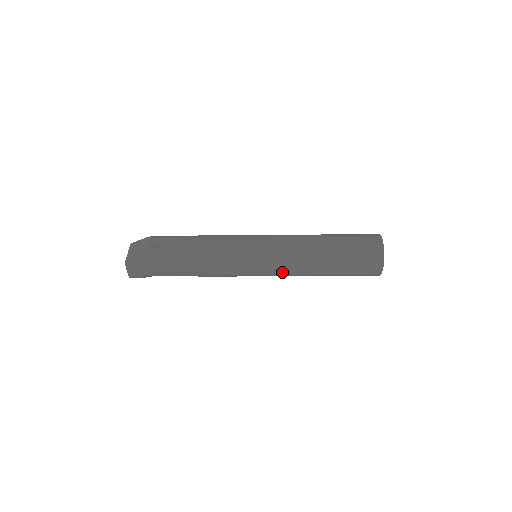
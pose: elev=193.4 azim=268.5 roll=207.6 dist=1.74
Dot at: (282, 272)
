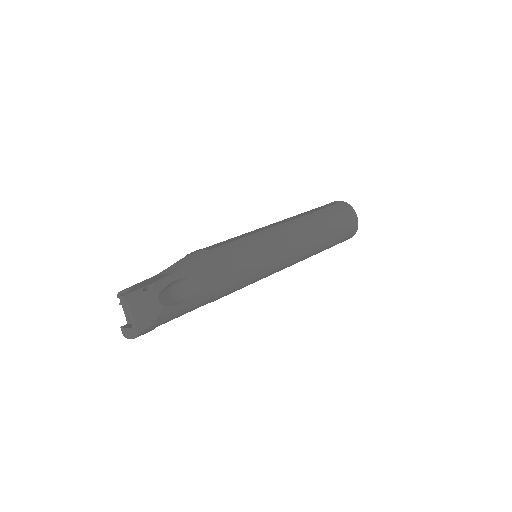
Dot at: occluded
